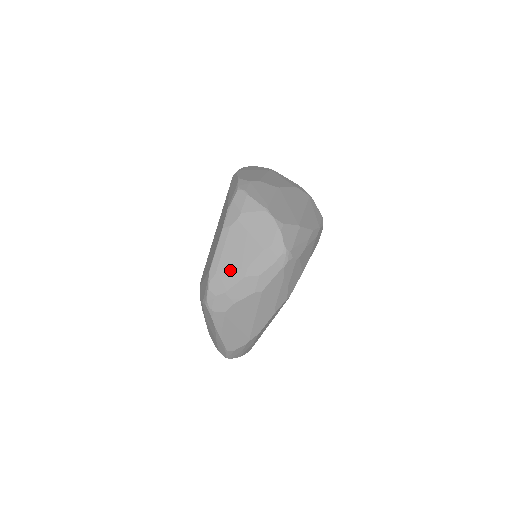
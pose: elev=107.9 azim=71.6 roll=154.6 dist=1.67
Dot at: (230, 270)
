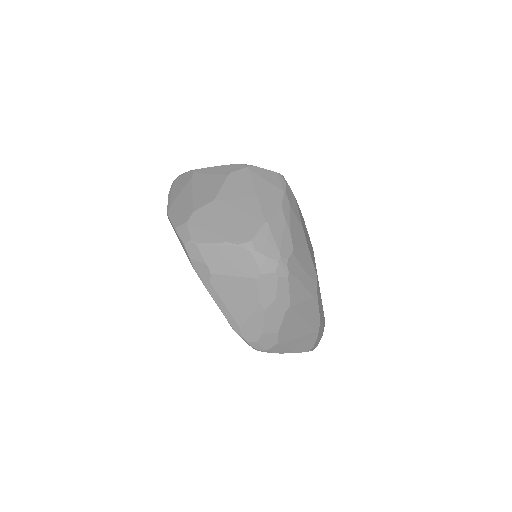
Dot at: (248, 316)
